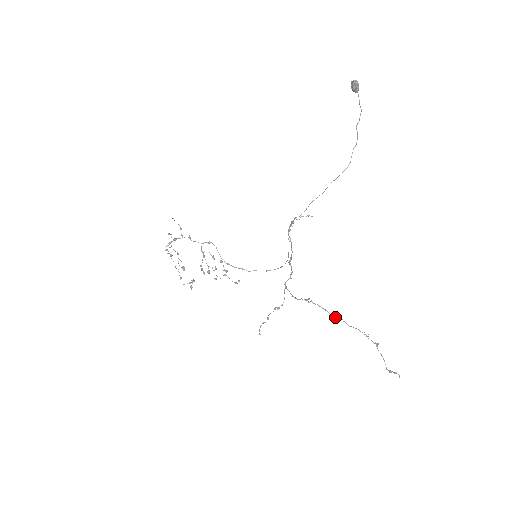
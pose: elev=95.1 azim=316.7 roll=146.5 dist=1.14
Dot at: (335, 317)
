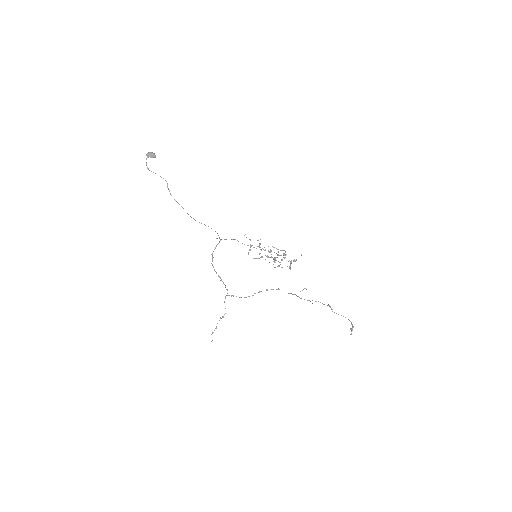
Dot at: (291, 293)
